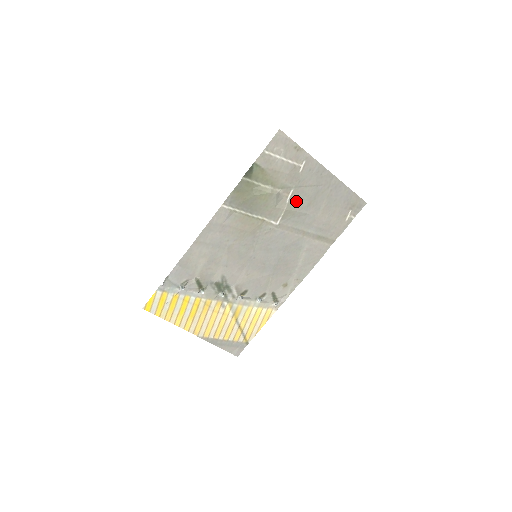
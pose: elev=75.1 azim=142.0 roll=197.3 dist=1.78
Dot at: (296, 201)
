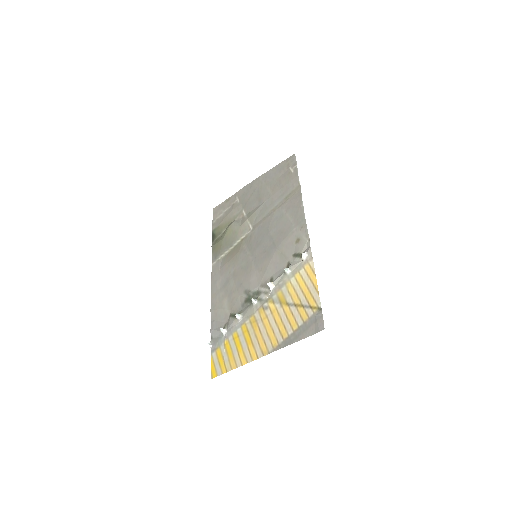
Dot at: (251, 210)
